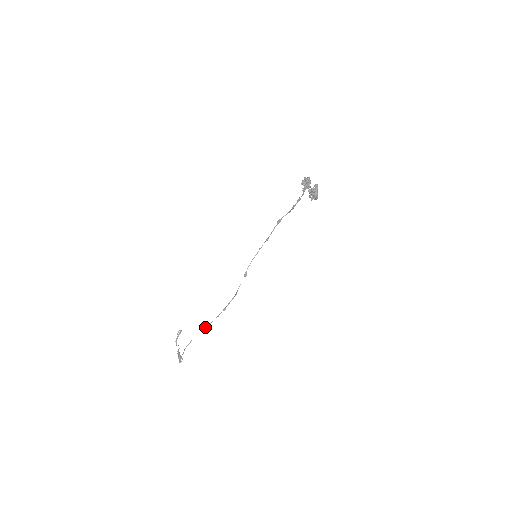
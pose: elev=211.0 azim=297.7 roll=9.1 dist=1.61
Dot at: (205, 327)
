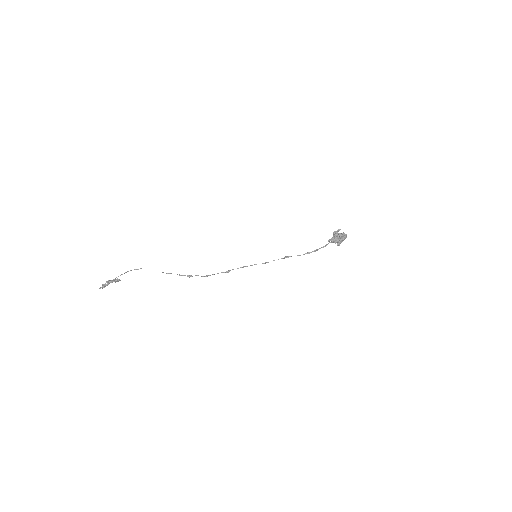
Dot at: occluded
